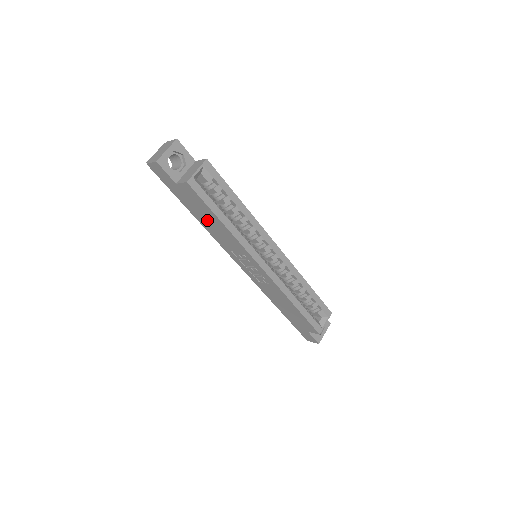
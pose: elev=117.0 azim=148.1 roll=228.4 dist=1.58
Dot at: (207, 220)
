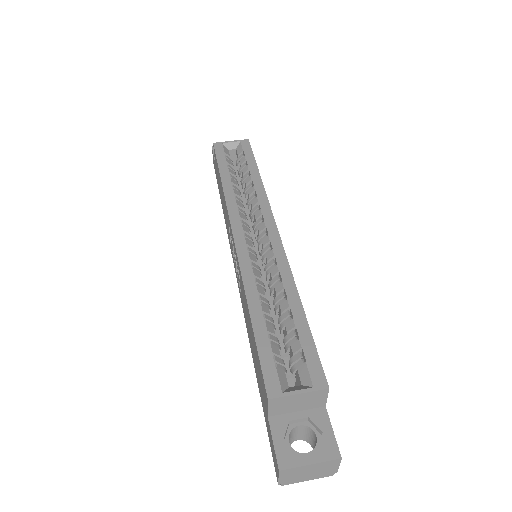
Dot at: occluded
